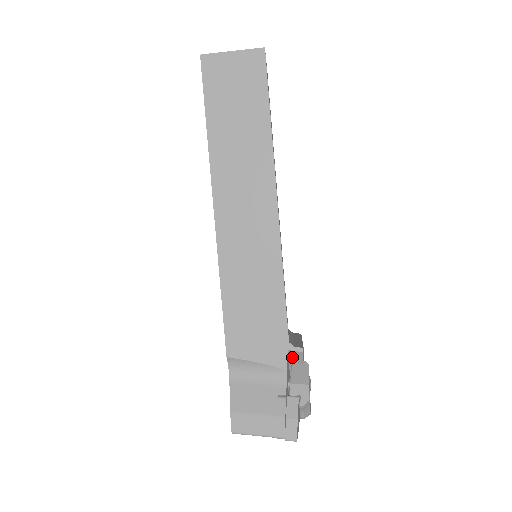
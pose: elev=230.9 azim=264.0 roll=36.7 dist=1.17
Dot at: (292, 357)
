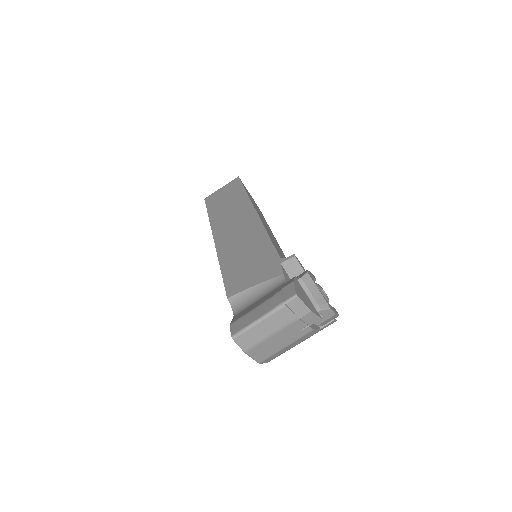
Dot at: (291, 273)
